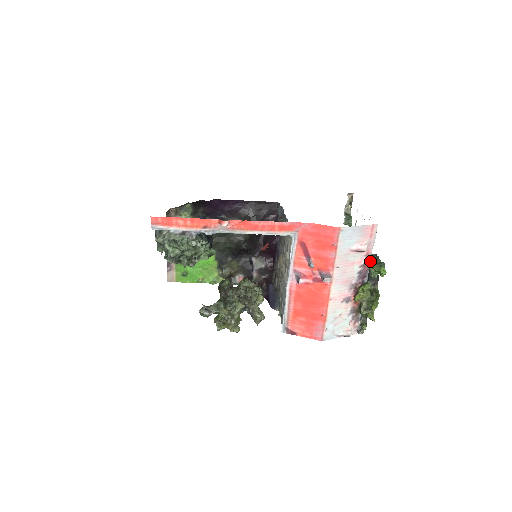
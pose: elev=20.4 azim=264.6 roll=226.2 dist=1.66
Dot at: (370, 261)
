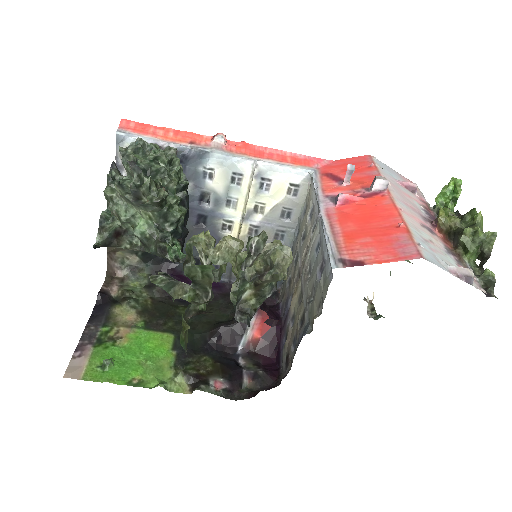
Dot at: (432, 210)
